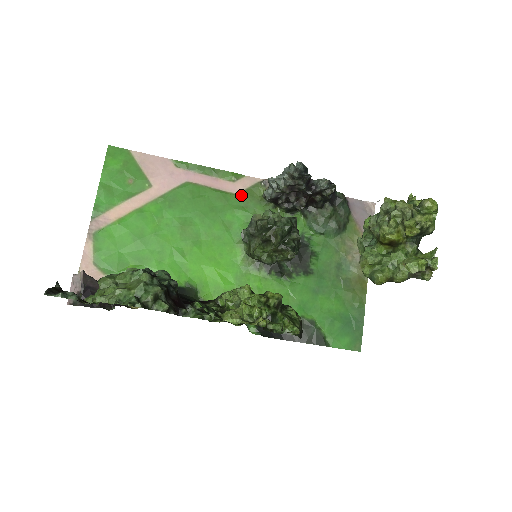
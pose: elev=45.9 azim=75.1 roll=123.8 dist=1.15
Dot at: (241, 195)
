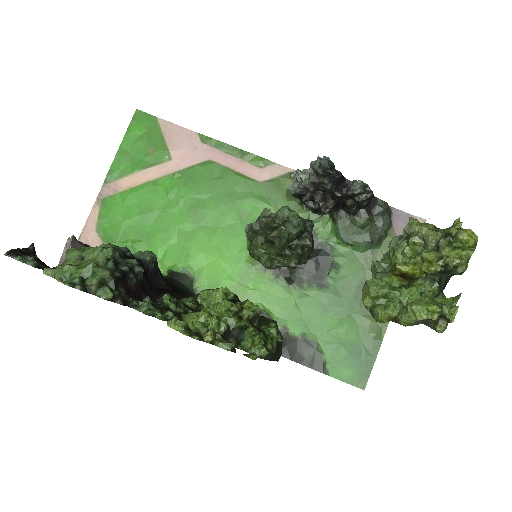
Dot at: (266, 184)
